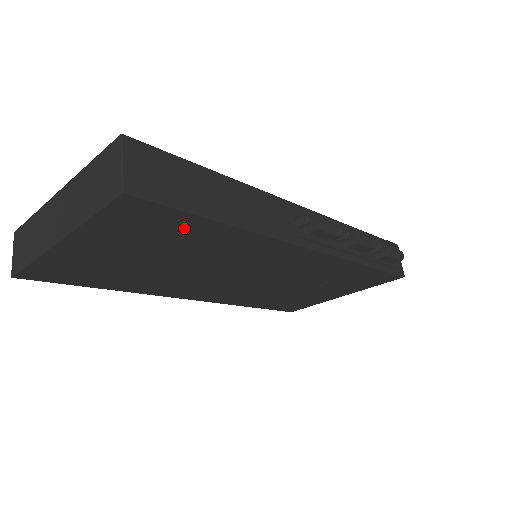
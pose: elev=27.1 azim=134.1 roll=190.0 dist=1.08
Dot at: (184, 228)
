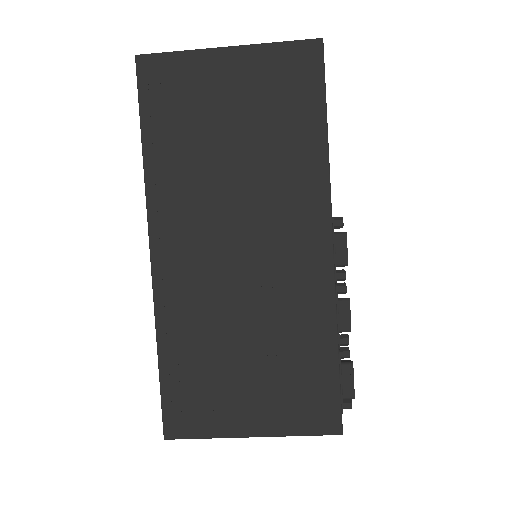
Dot at: (302, 109)
